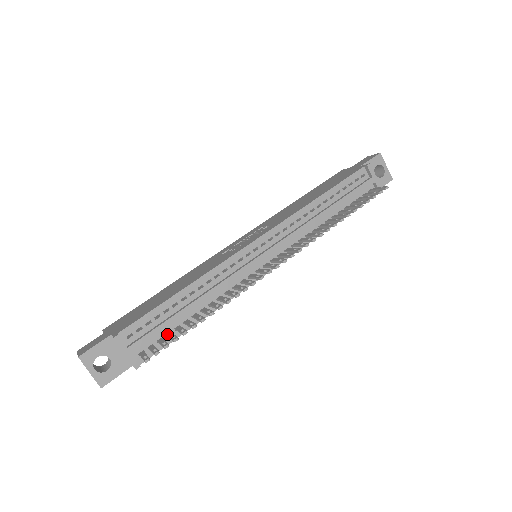
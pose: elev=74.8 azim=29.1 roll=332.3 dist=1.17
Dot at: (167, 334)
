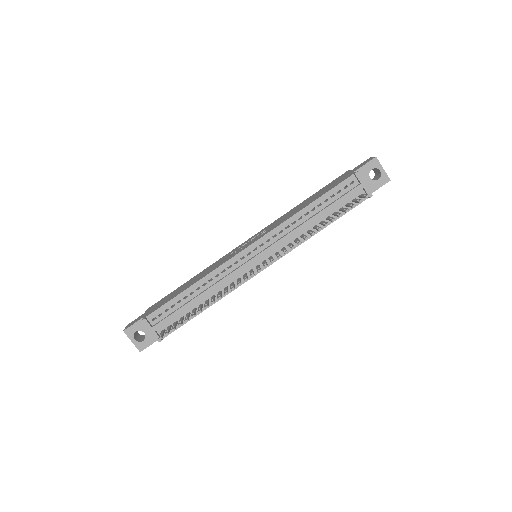
Dot at: (180, 318)
